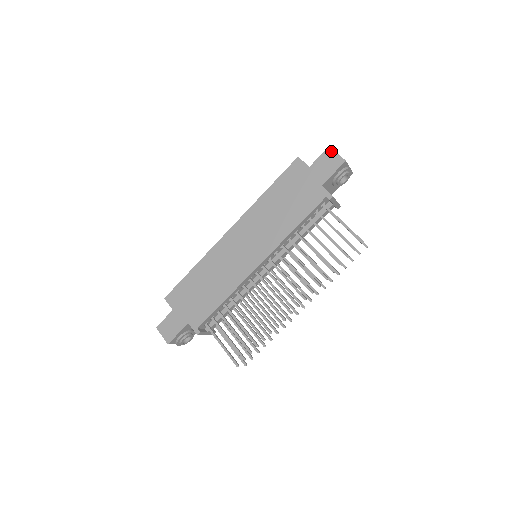
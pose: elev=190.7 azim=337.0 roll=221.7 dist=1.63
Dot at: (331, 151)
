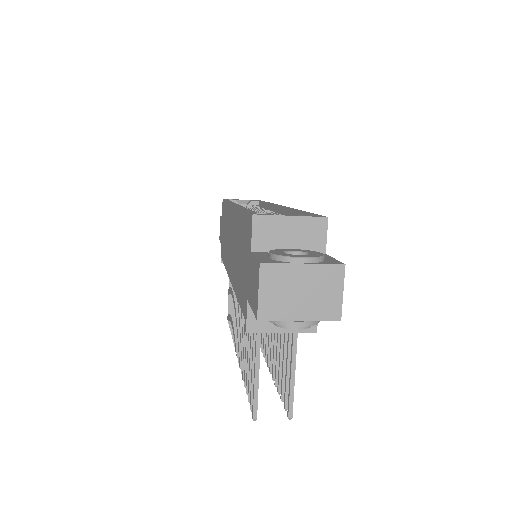
Dot at: (258, 275)
